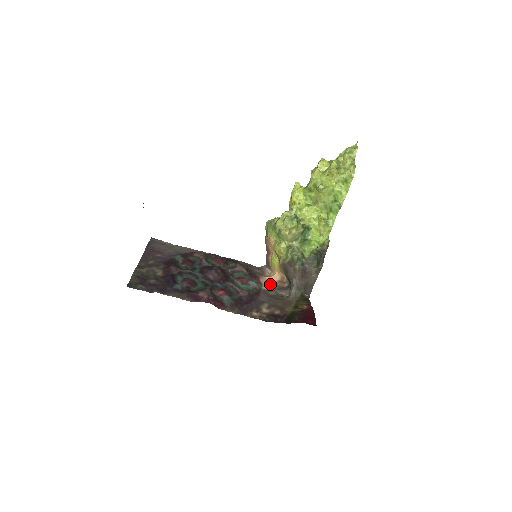
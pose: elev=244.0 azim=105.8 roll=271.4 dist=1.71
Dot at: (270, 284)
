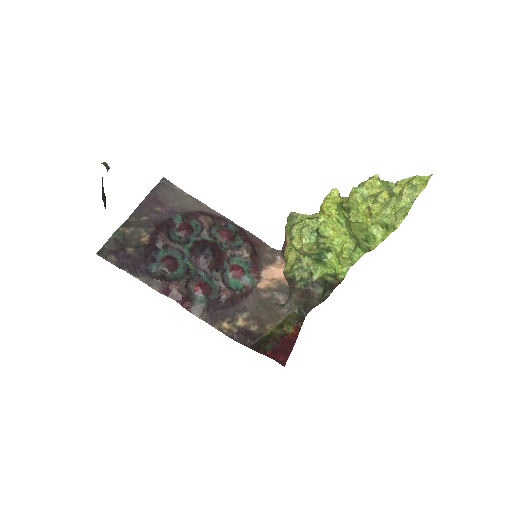
Dot at: (272, 280)
